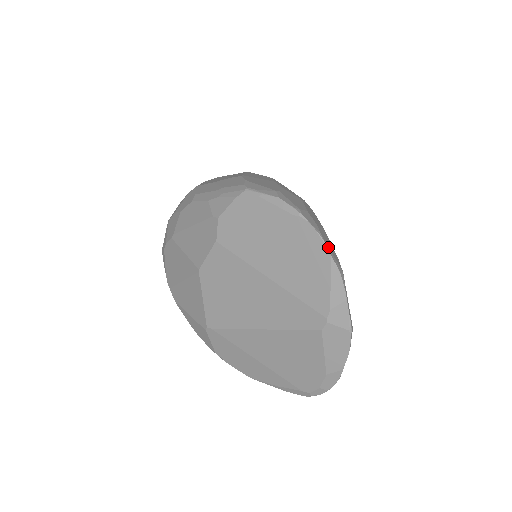
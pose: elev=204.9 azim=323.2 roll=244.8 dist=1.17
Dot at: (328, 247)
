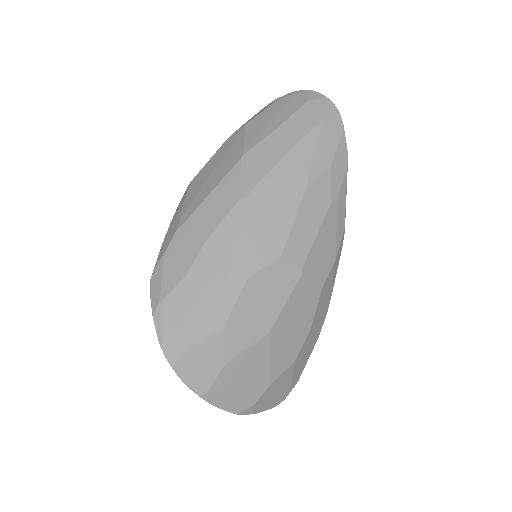
Dot at: (184, 377)
